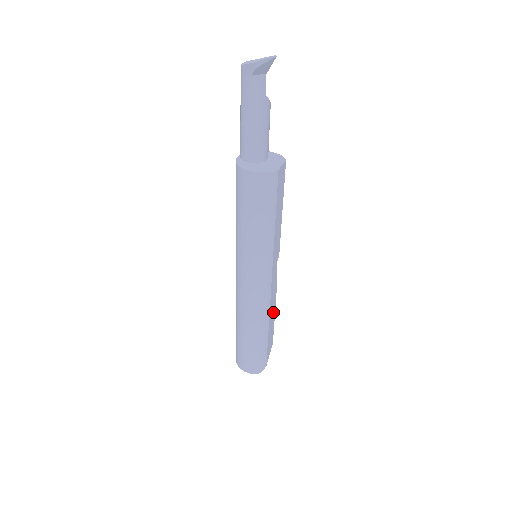
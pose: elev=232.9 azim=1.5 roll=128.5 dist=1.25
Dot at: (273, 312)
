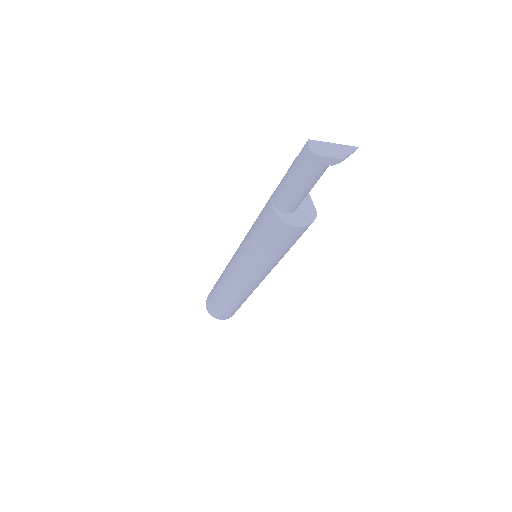
Dot at: occluded
